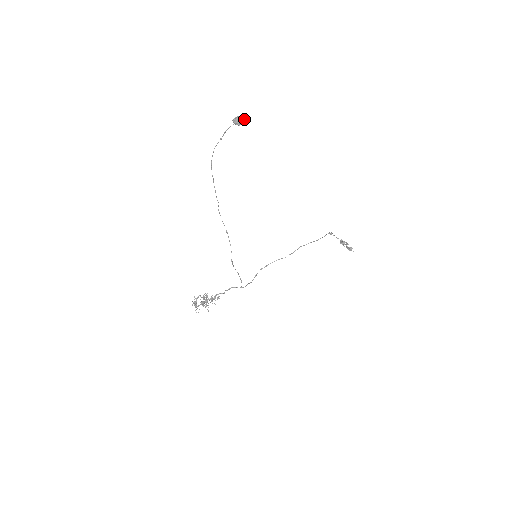
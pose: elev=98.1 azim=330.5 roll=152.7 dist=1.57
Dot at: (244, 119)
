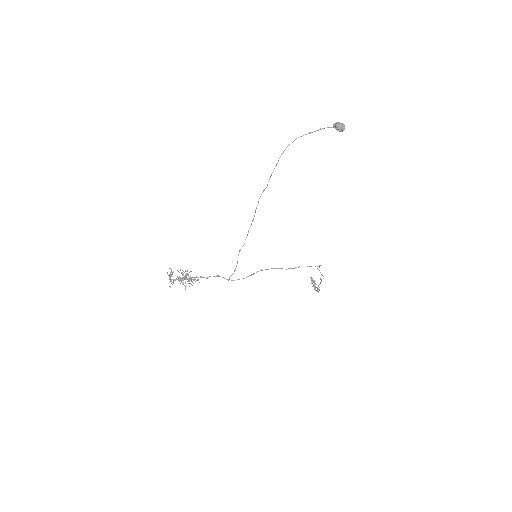
Dot at: occluded
